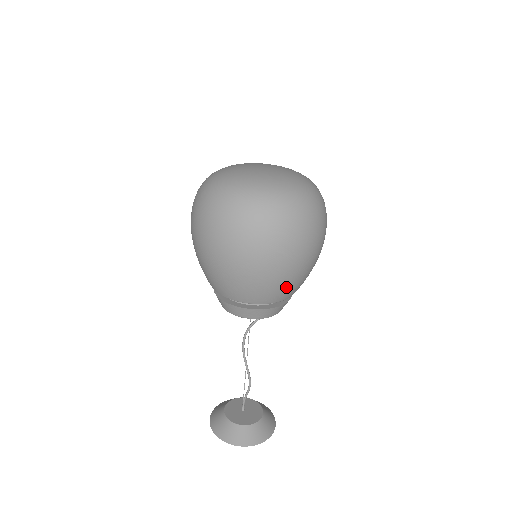
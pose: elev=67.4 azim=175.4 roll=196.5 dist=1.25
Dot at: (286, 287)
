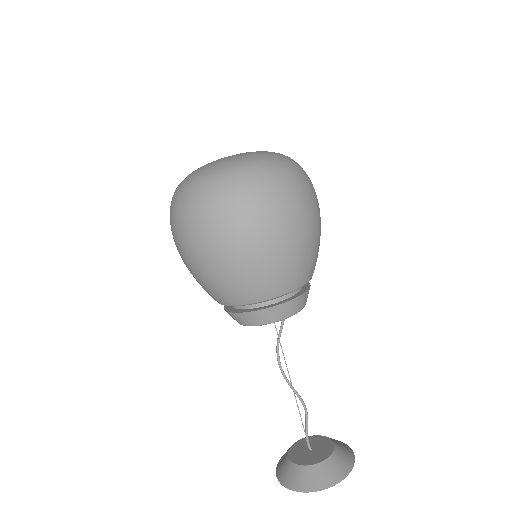
Dot at: (317, 253)
